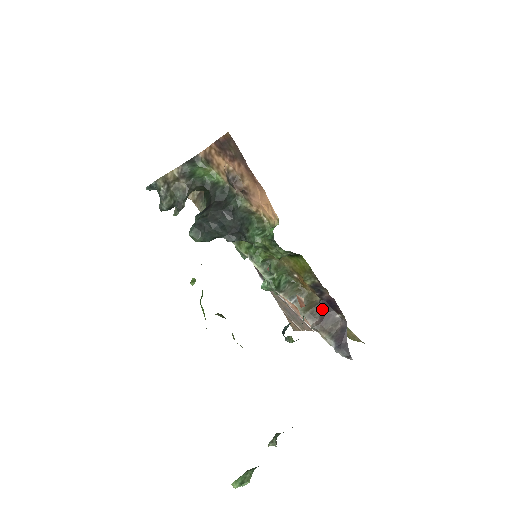
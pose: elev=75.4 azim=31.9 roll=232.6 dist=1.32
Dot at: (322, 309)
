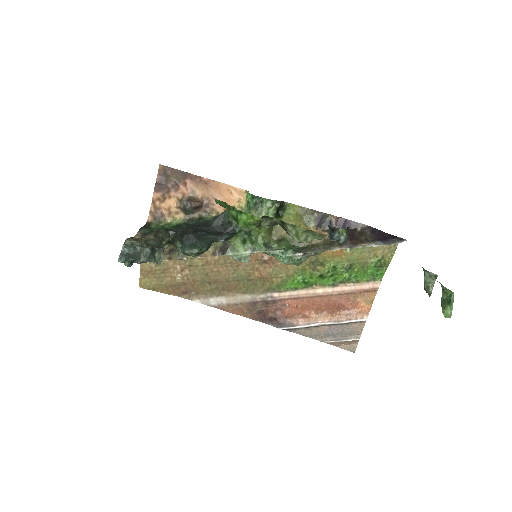
Dot at: occluded
